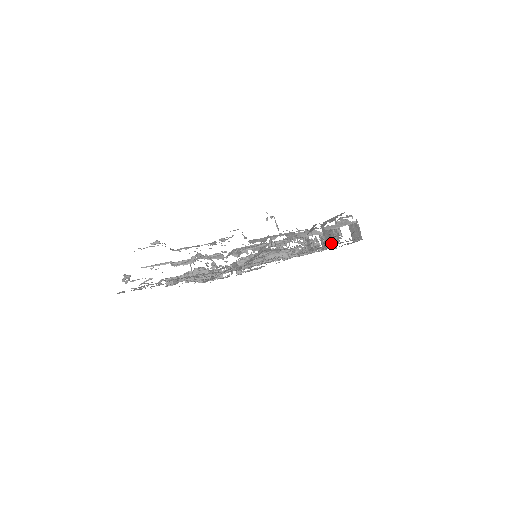
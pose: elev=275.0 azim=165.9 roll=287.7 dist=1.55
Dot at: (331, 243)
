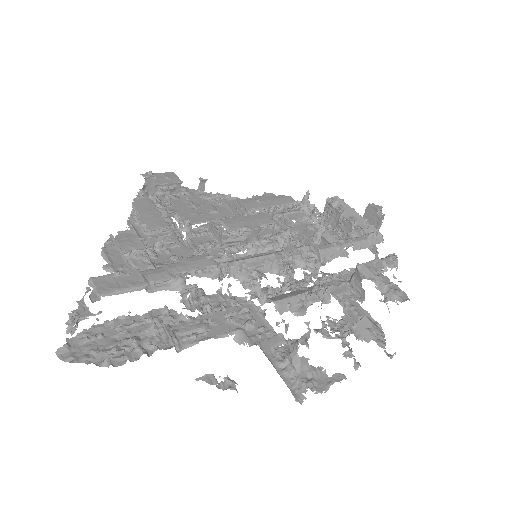
Dot at: (340, 230)
